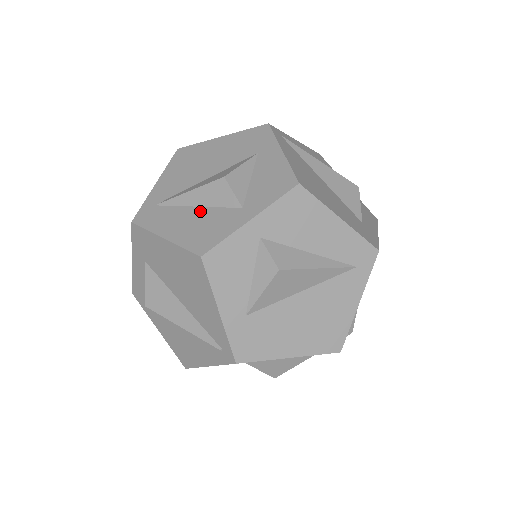
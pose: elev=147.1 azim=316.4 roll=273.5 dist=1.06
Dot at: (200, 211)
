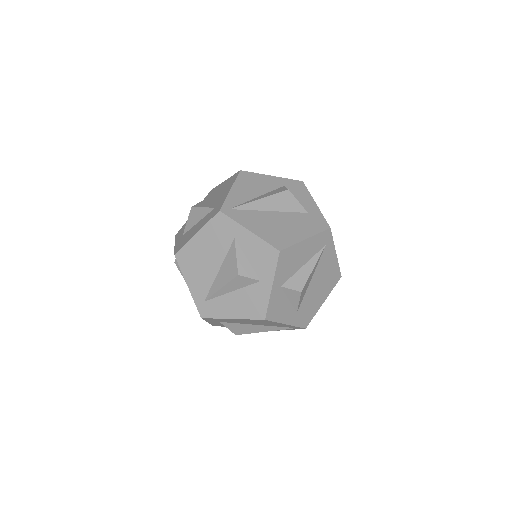
Dot at: (237, 294)
